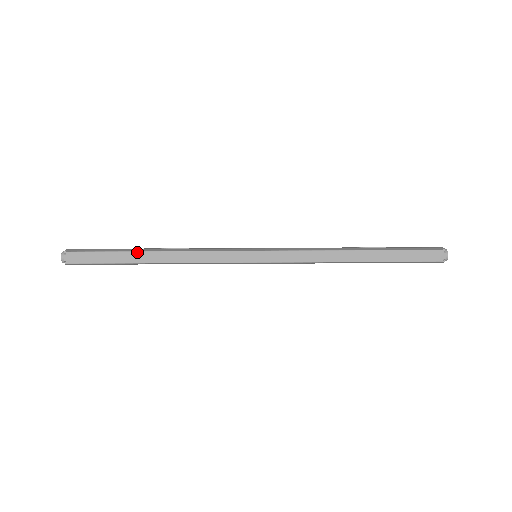
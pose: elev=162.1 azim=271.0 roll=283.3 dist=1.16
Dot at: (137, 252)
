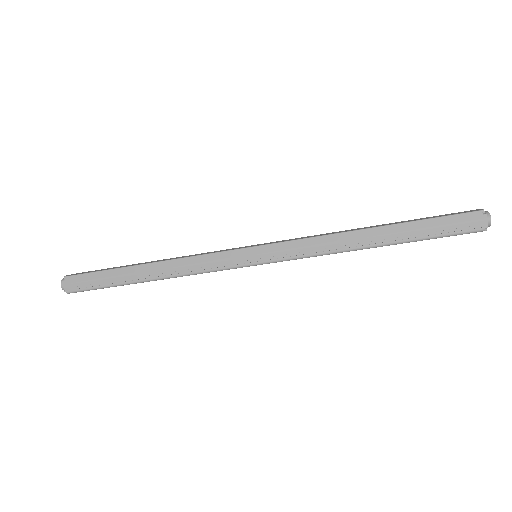
Dot at: (136, 264)
